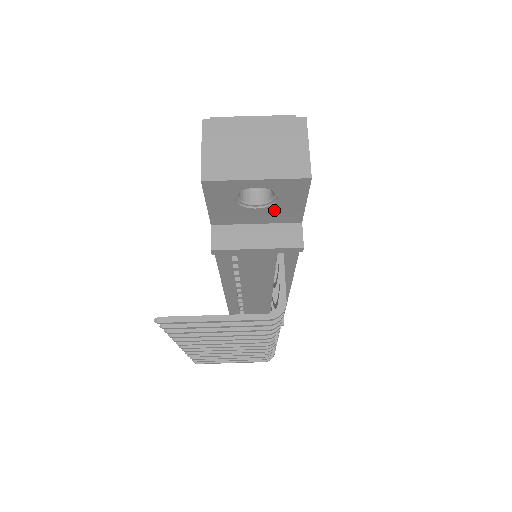
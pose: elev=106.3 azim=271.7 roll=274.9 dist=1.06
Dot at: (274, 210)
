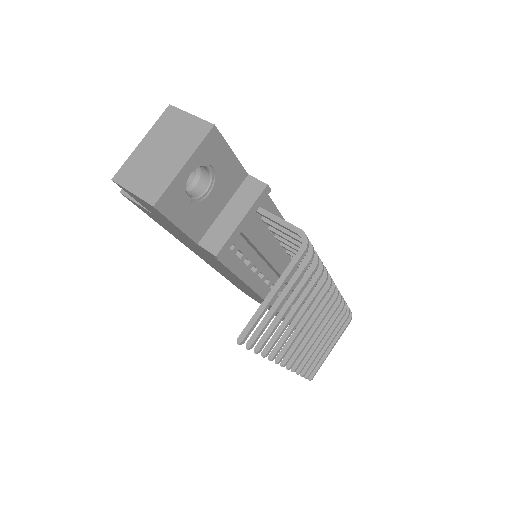
Dot at: (221, 183)
